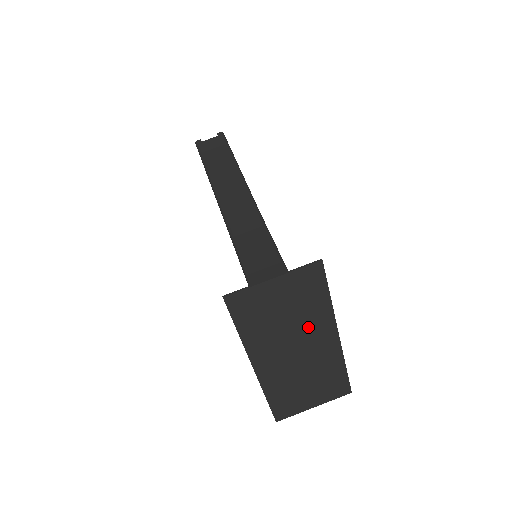
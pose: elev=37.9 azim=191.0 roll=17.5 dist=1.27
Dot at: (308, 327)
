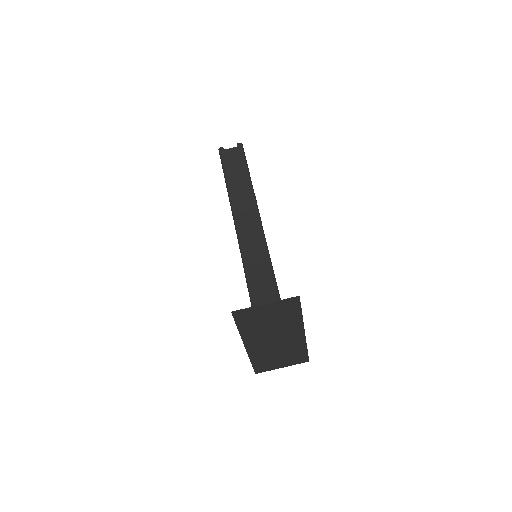
Dot at: (285, 328)
